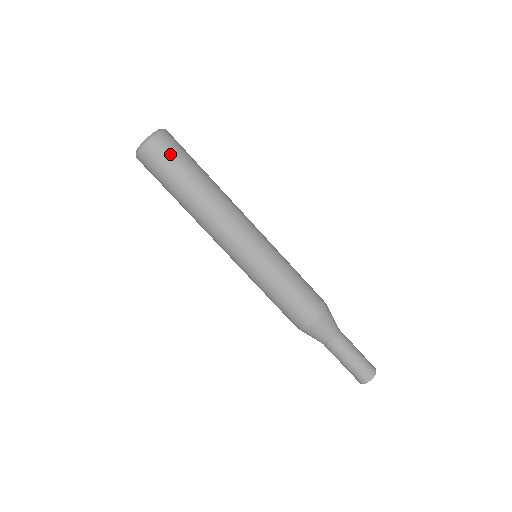
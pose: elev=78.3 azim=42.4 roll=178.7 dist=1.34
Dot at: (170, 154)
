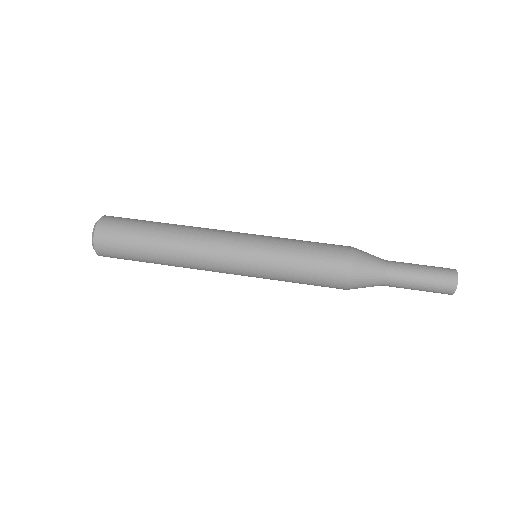
Dot at: occluded
